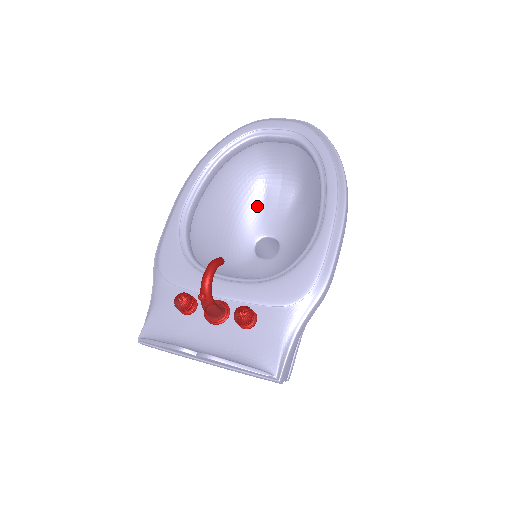
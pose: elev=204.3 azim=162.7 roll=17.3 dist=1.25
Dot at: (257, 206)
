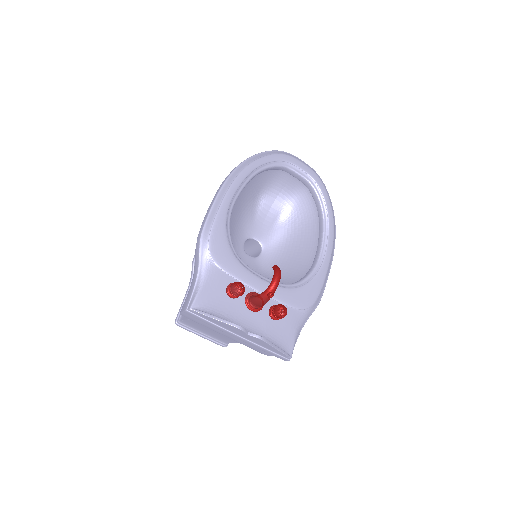
Dot at: (252, 211)
